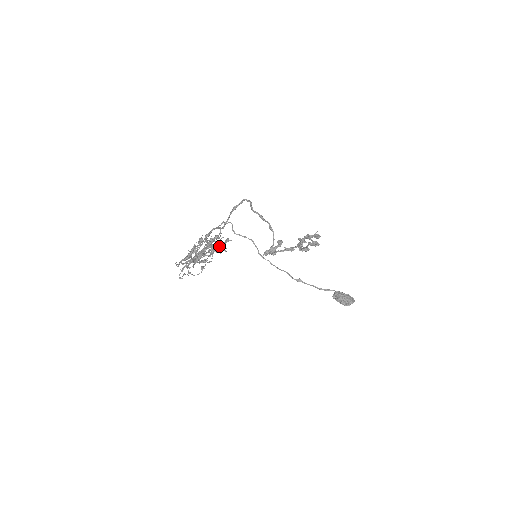
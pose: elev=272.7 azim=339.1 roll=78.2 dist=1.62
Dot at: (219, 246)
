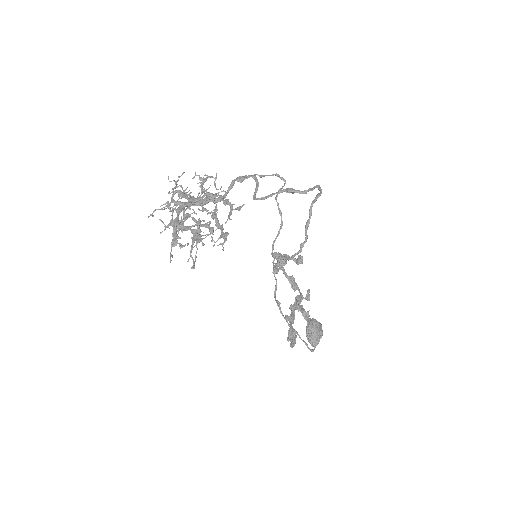
Dot at: (217, 227)
